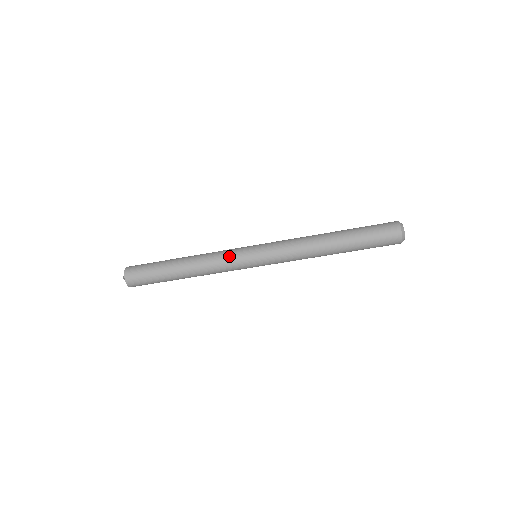
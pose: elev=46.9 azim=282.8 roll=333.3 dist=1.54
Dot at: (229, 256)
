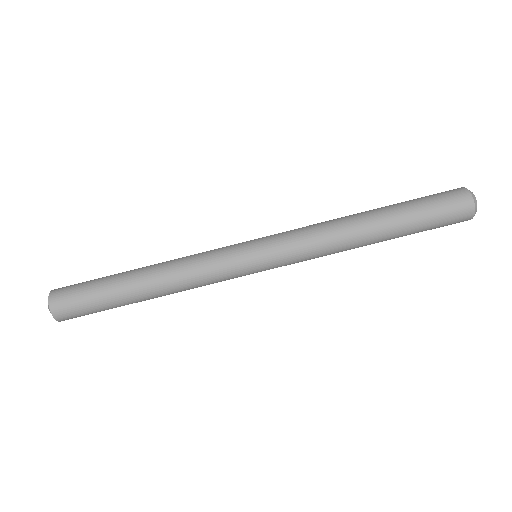
Dot at: occluded
